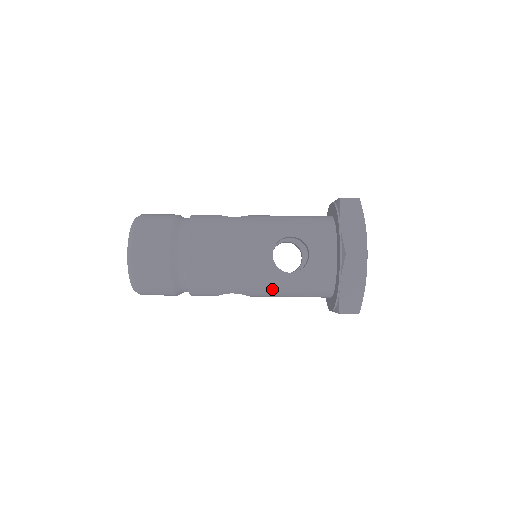
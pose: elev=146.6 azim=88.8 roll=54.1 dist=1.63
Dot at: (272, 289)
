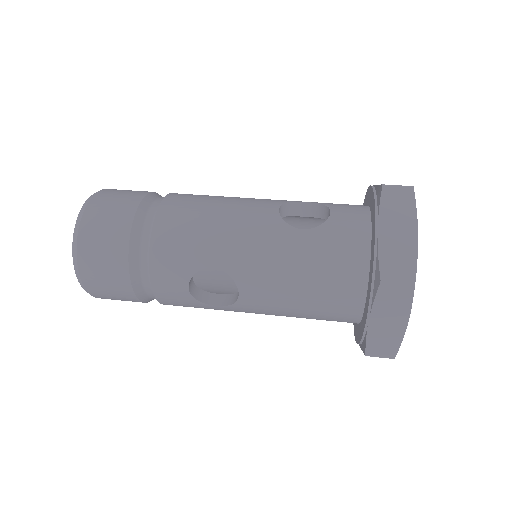
Dot at: (273, 258)
